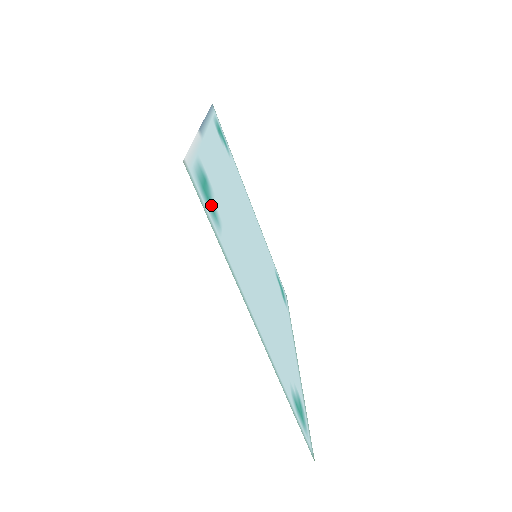
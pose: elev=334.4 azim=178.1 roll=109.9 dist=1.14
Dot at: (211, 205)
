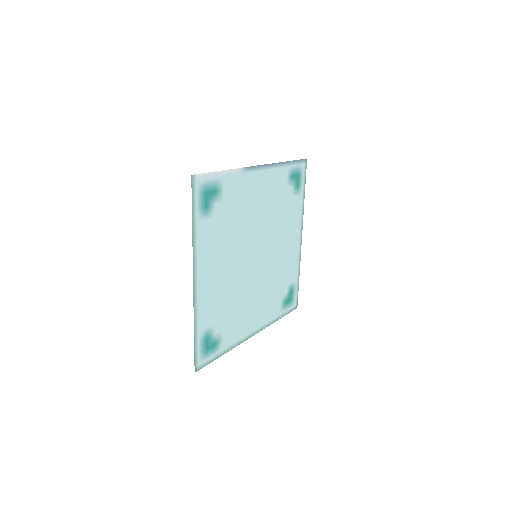
Dot at: (207, 204)
